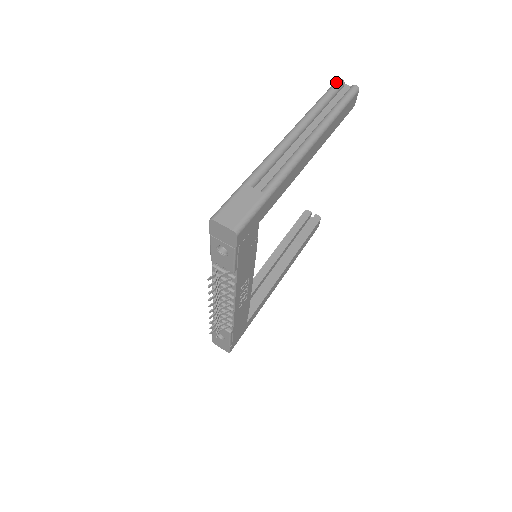
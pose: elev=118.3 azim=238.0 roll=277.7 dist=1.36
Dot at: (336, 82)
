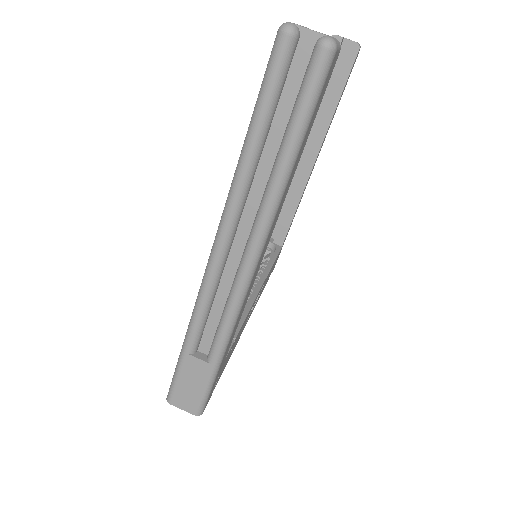
Dot at: (276, 50)
